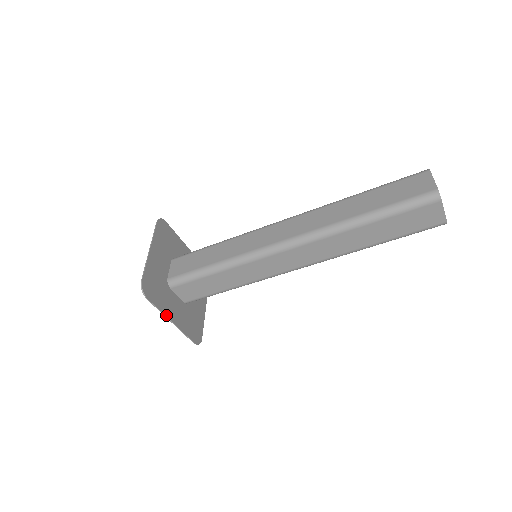
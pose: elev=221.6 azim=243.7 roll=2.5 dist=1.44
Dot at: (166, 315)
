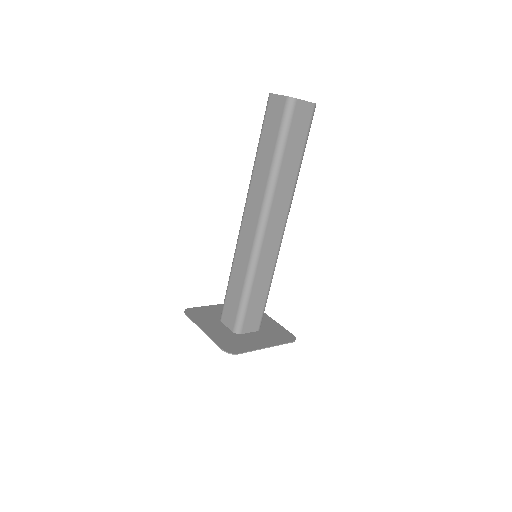
Dot at: (199, 326)
